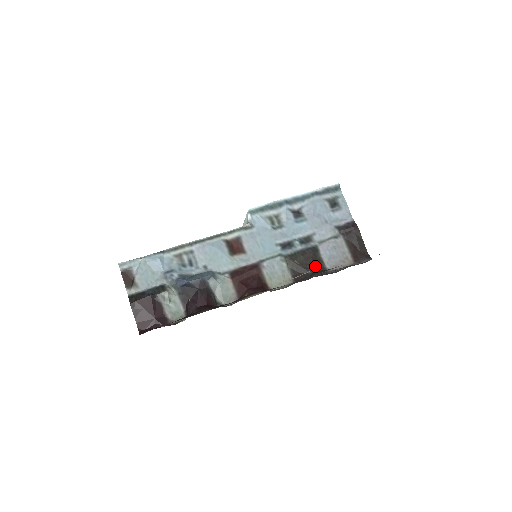
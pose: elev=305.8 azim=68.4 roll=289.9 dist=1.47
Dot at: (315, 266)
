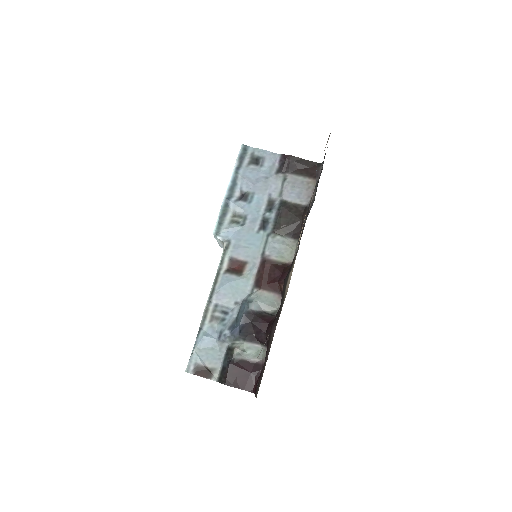
Dot at: (297, 213)
